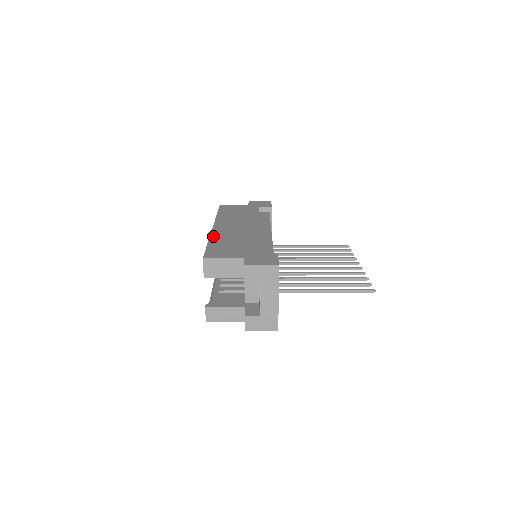
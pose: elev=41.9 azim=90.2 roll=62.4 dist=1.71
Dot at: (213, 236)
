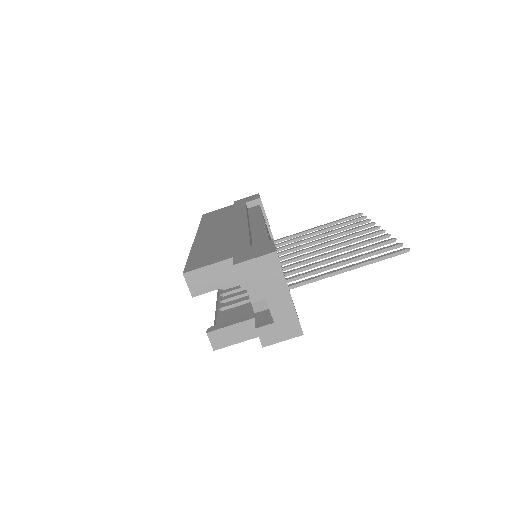
Dot at: (195, 247)
